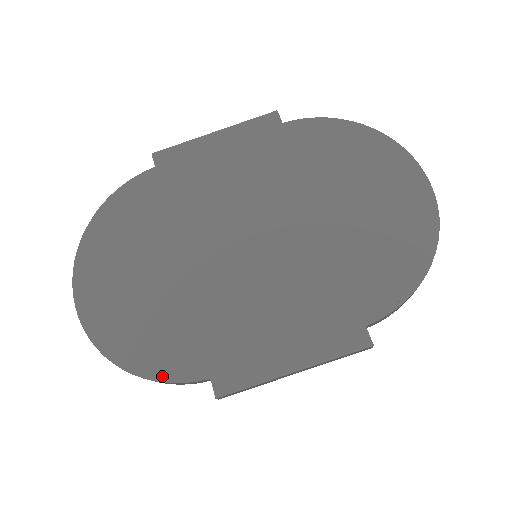
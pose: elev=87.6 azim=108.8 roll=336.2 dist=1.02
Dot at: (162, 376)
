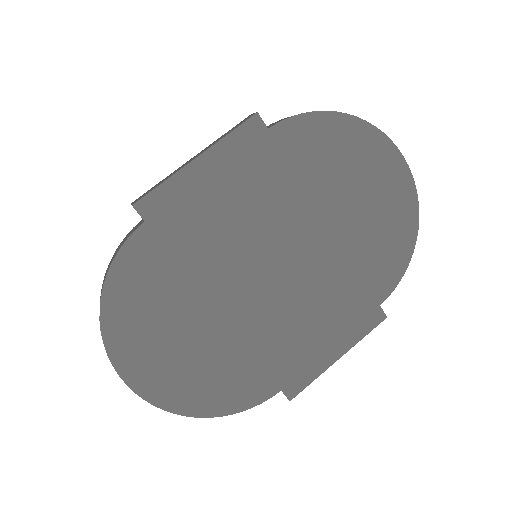
Dot at: (243, 407)
